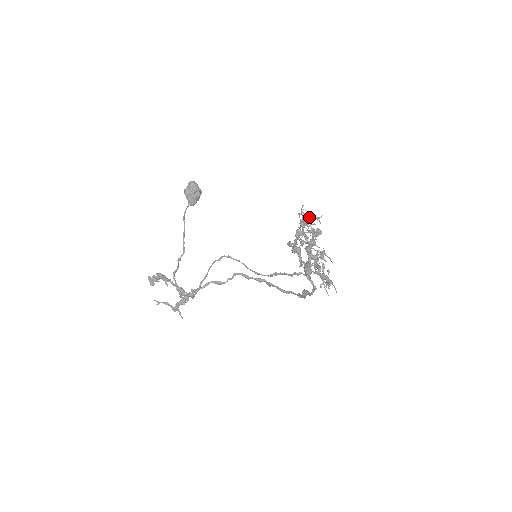
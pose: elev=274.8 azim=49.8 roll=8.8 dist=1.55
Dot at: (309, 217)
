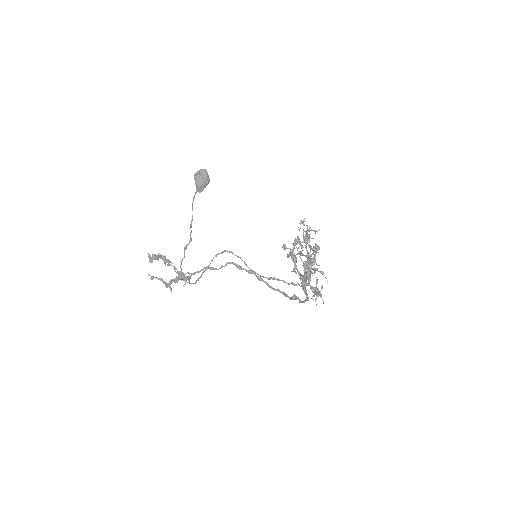
Dot at: (309, 230)
